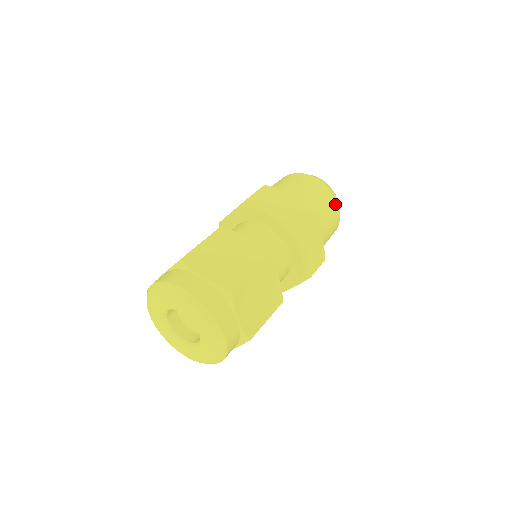
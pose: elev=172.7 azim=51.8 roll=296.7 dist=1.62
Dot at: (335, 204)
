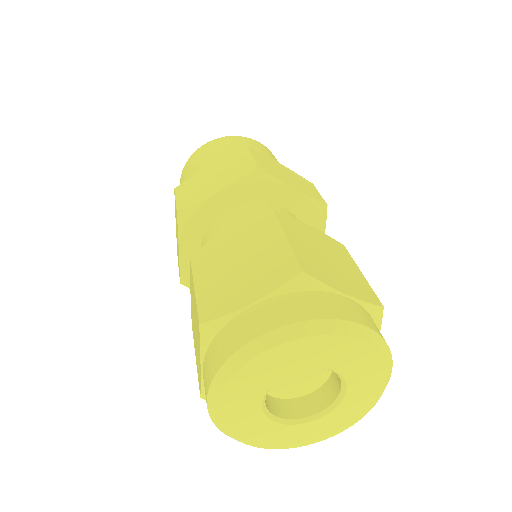
Dot at: occluded
